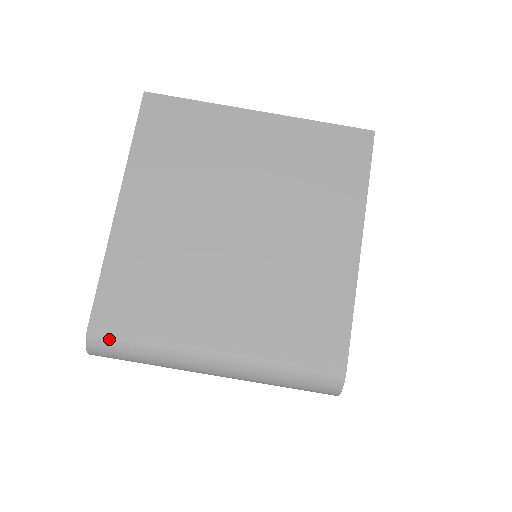
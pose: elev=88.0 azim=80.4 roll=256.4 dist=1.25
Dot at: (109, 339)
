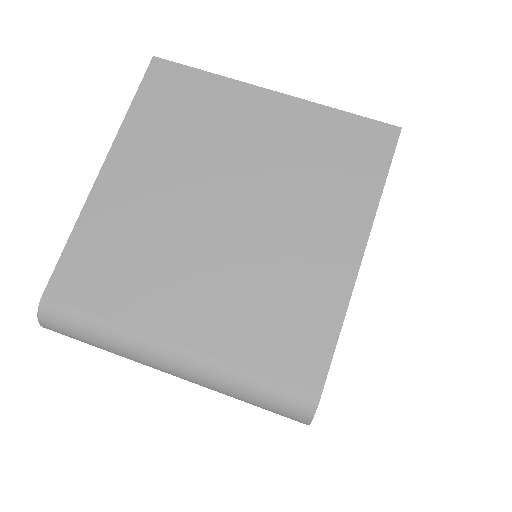
Dot at: (62, 313)
